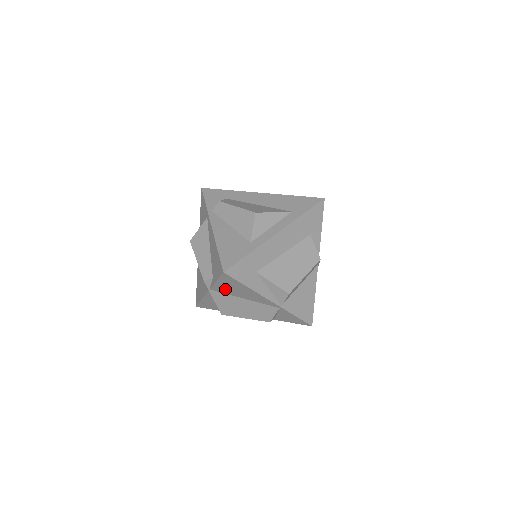
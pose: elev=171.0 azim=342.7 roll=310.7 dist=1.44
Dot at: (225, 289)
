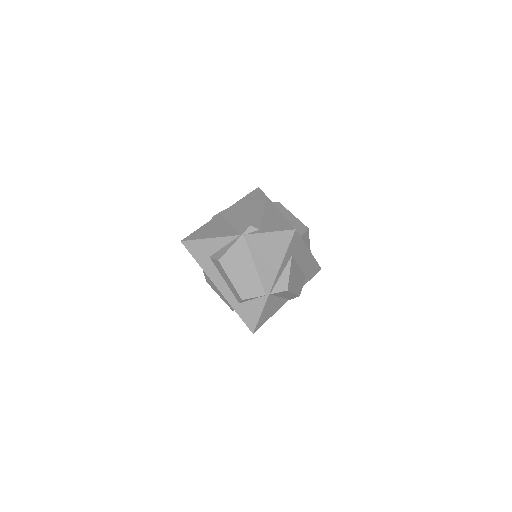
Dot at: (259, 244)
